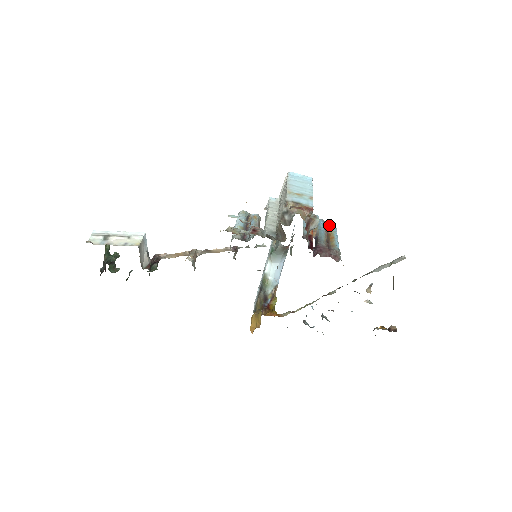
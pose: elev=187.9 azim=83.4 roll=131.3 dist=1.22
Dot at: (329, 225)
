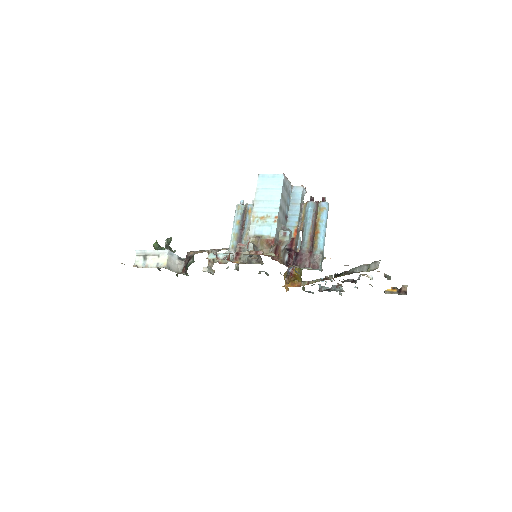
Dot at: (318, 209)
